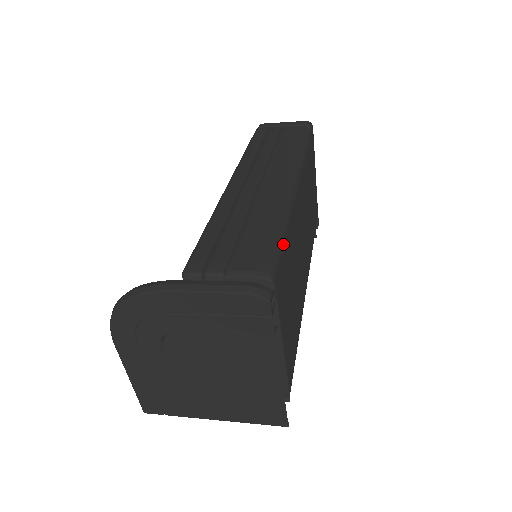
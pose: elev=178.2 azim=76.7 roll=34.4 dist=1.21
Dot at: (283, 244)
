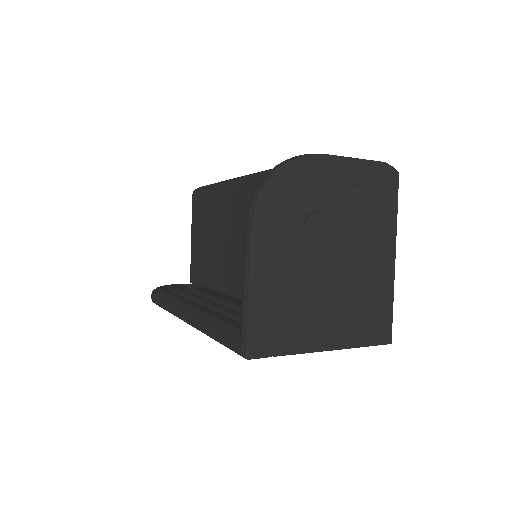
Dot at: occluded
